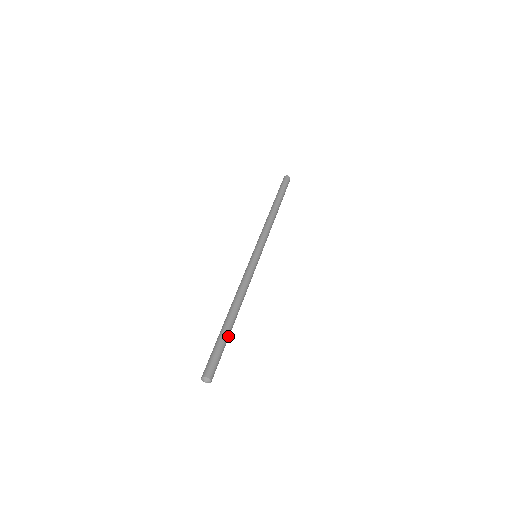
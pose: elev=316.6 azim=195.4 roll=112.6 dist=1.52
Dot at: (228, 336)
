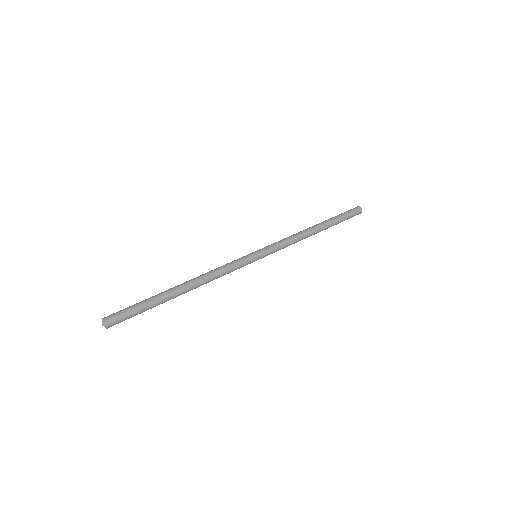
Dot at: (159, 303)
